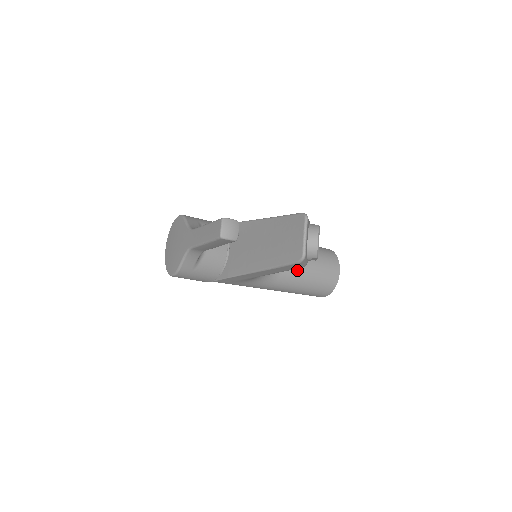
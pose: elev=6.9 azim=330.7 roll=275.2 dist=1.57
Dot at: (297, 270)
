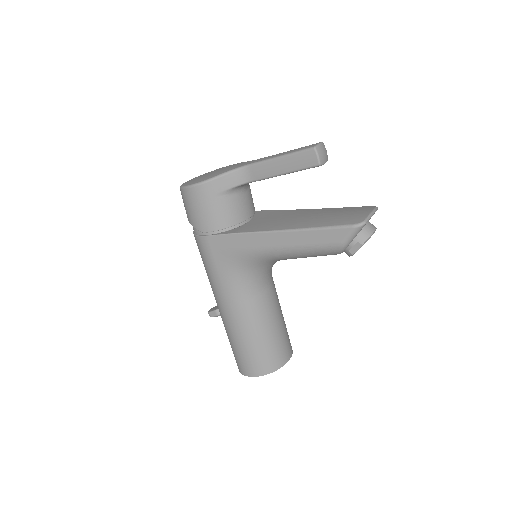
Dot at: (270, 309)
